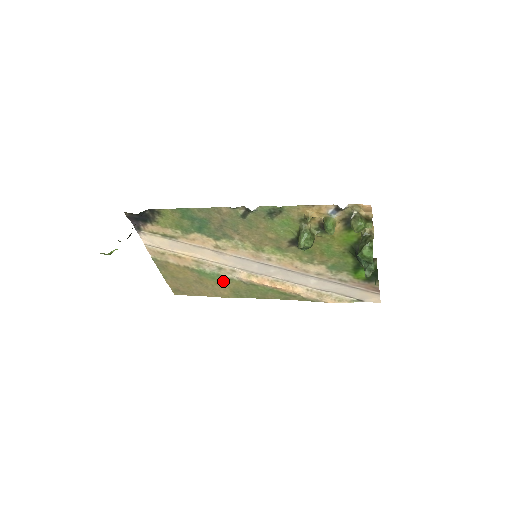
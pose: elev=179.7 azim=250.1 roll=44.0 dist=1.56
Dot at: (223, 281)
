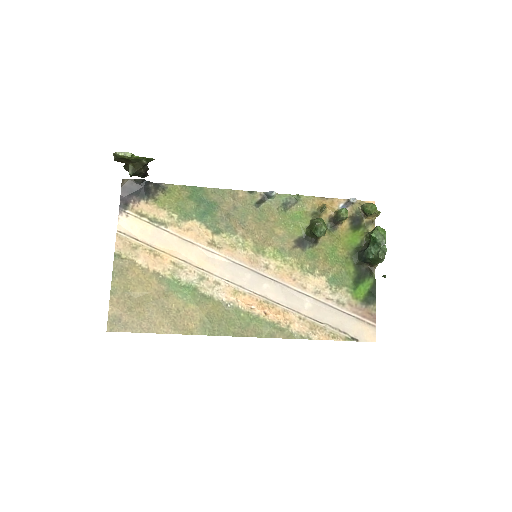
Dot at: (197, 301)
